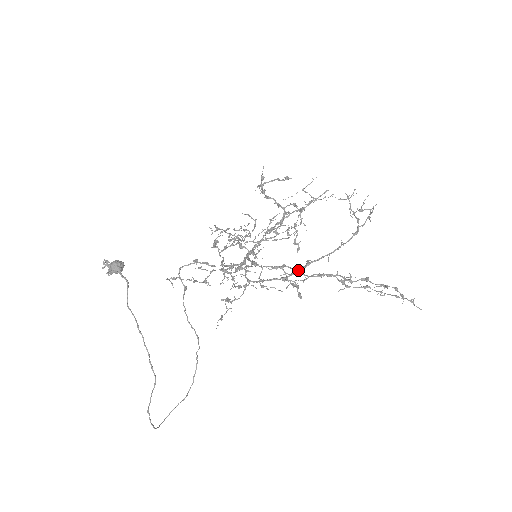
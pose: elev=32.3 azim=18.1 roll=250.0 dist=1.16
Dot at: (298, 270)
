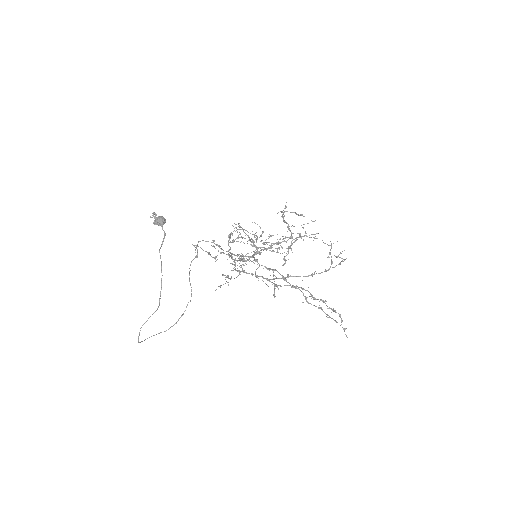
Dot at: (280, 278)
